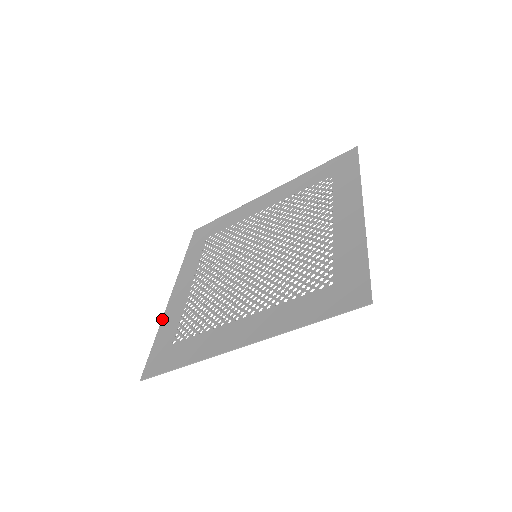
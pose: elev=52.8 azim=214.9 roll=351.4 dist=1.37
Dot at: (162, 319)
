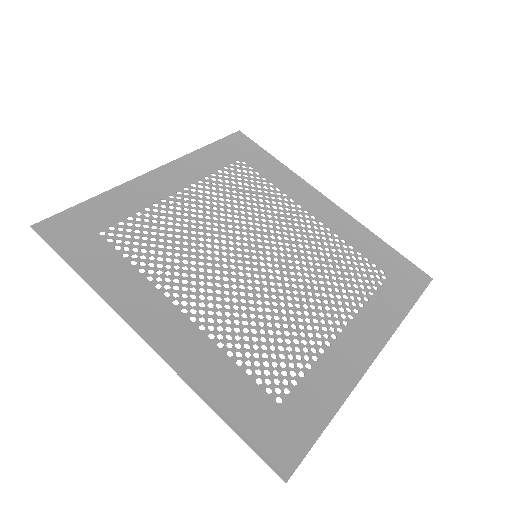
Dot at: (118, 186)
